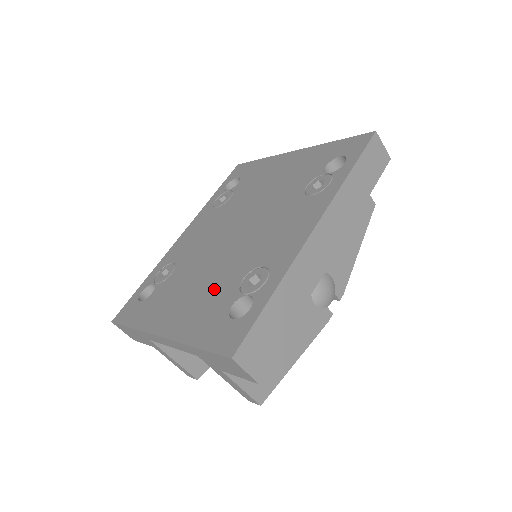
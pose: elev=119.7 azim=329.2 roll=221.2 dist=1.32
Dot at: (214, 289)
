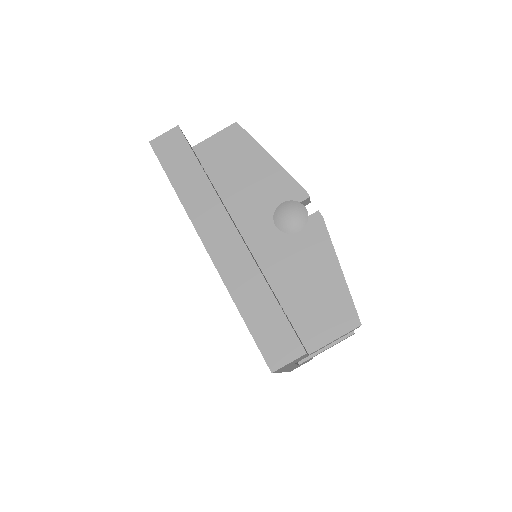
Dot at: occluded
